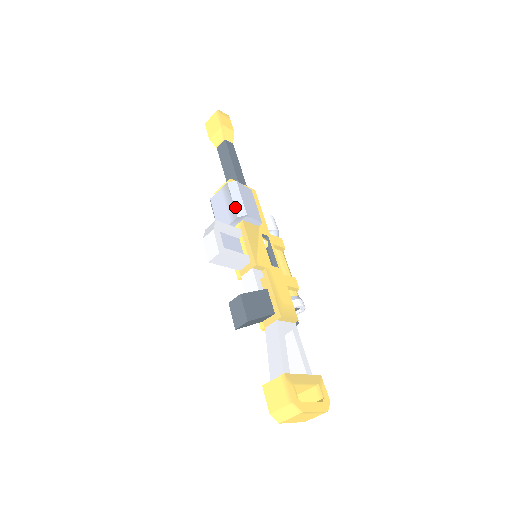
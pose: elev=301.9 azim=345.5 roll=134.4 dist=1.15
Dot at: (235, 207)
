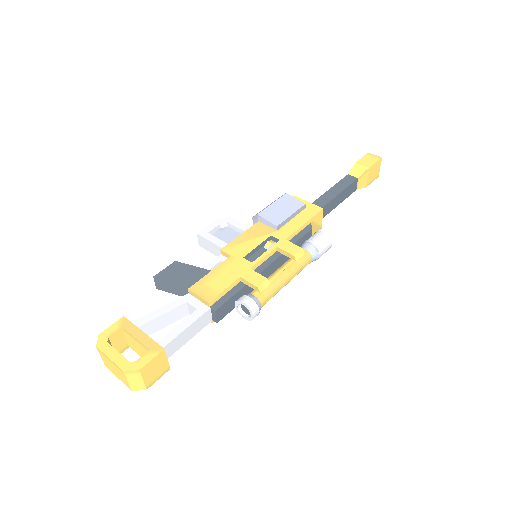
Dot at: occluded
